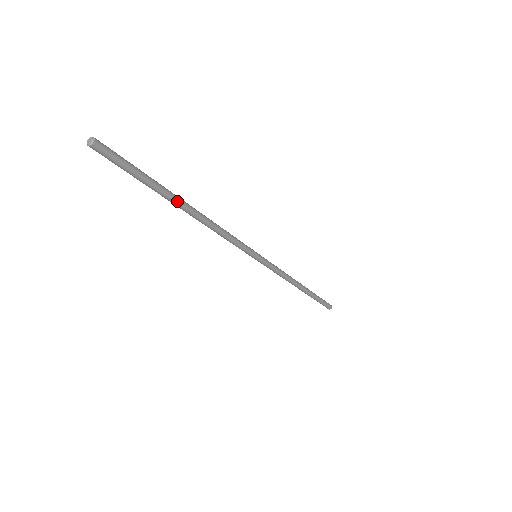
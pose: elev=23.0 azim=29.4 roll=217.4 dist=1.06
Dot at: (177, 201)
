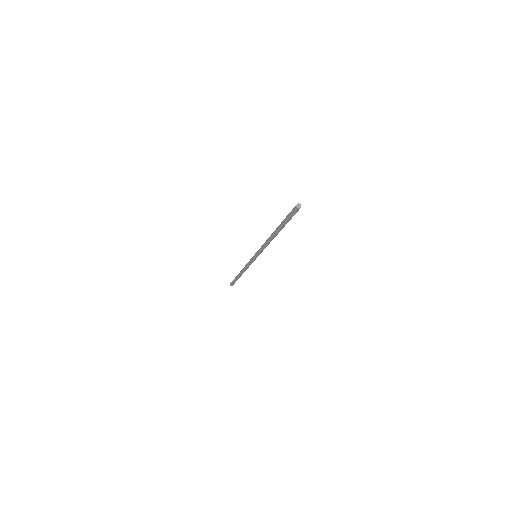
Dot at: occluded
